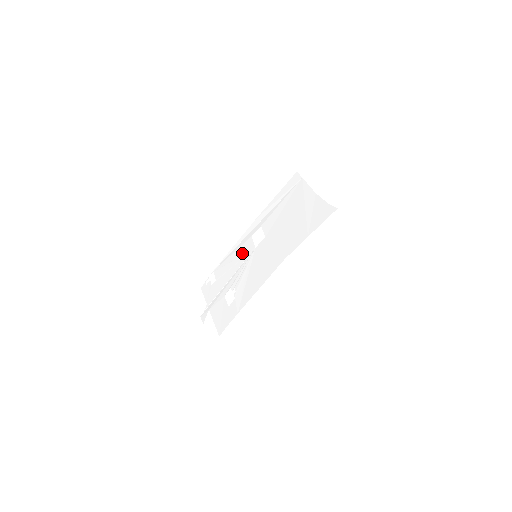
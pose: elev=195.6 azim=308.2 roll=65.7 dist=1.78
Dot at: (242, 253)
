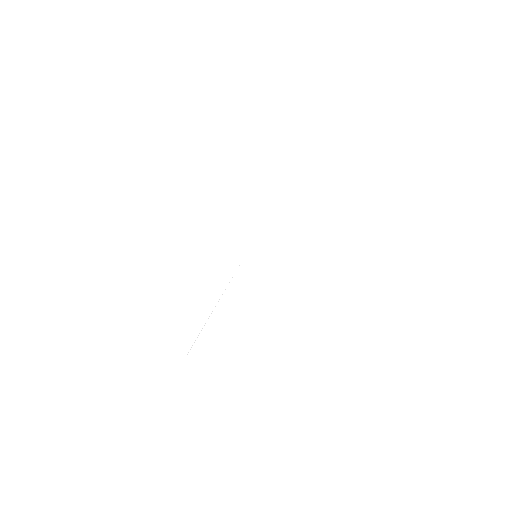
Dot at: (229, 260)
